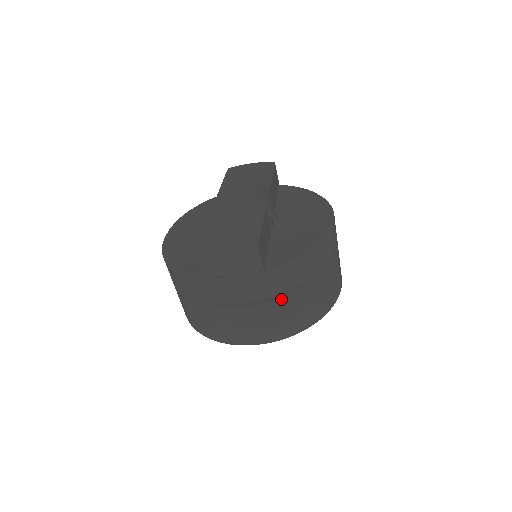
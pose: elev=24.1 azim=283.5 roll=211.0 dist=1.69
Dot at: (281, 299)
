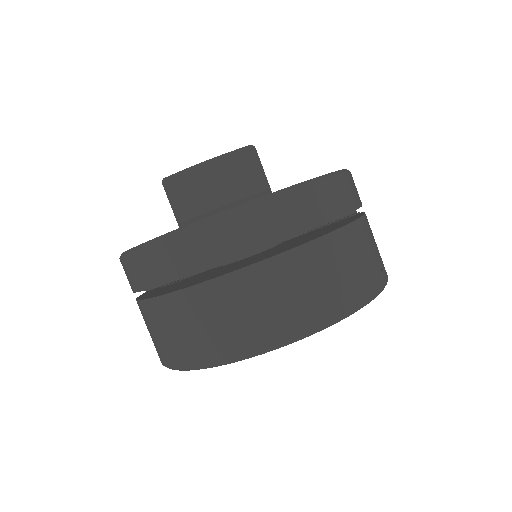
Dot at: (307, 243)
